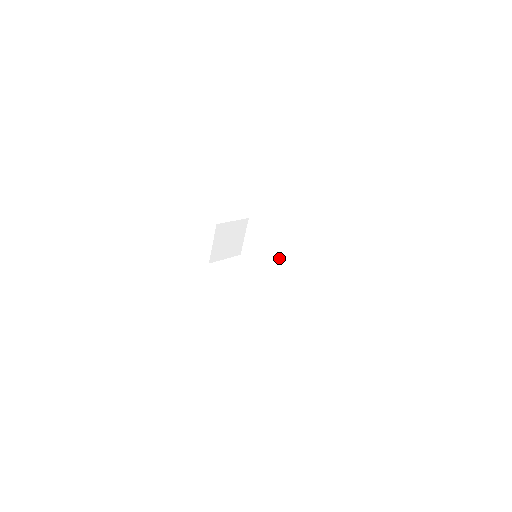
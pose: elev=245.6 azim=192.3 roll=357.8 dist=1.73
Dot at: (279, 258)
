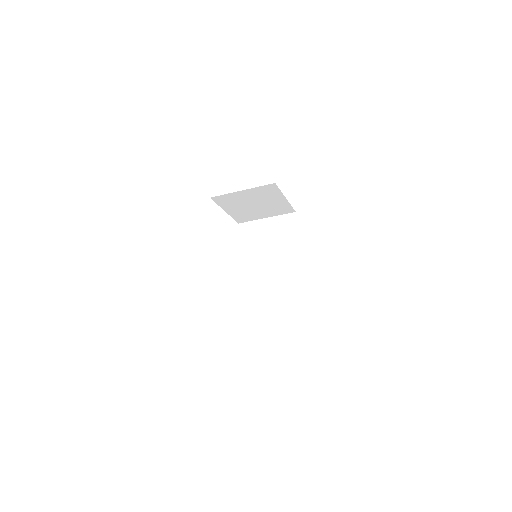
Dot at: (268, 285)
